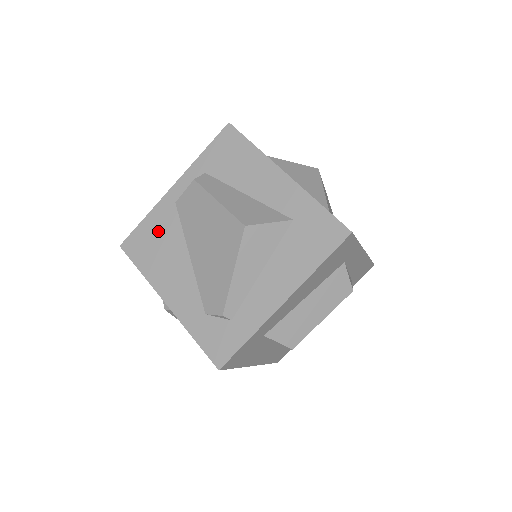
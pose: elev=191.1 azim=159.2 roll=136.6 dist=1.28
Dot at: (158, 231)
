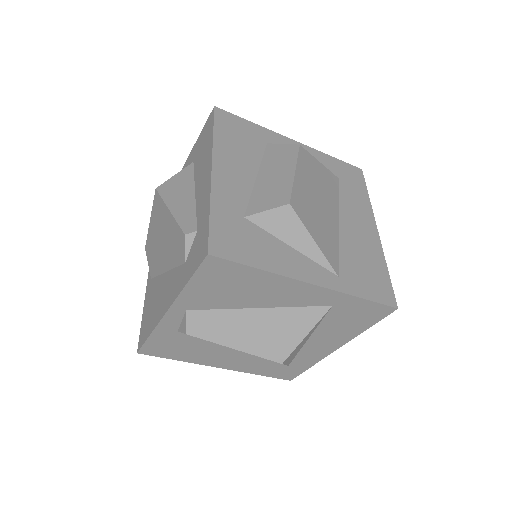
Dot at: (149, 303)
